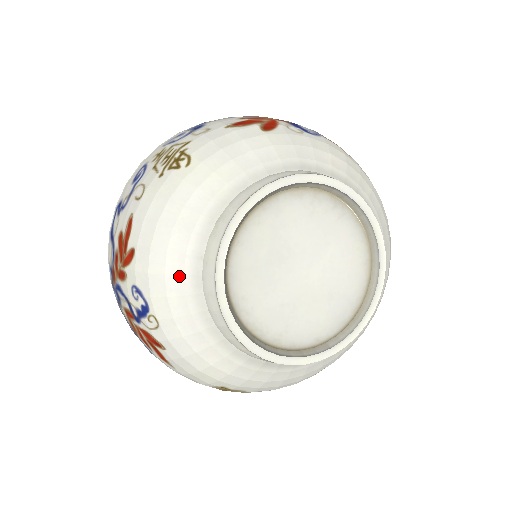
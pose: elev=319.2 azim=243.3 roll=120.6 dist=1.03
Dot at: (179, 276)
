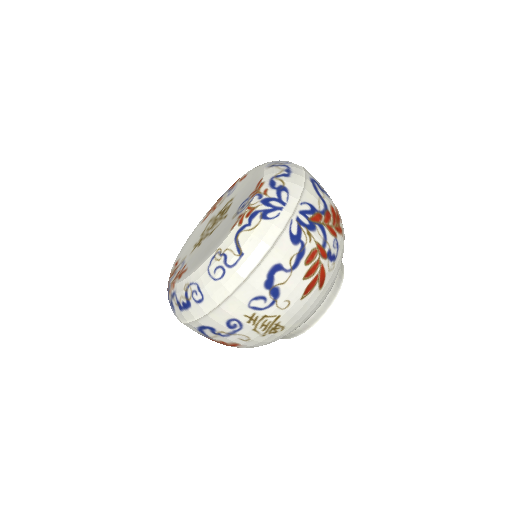
Dot at: occluded
